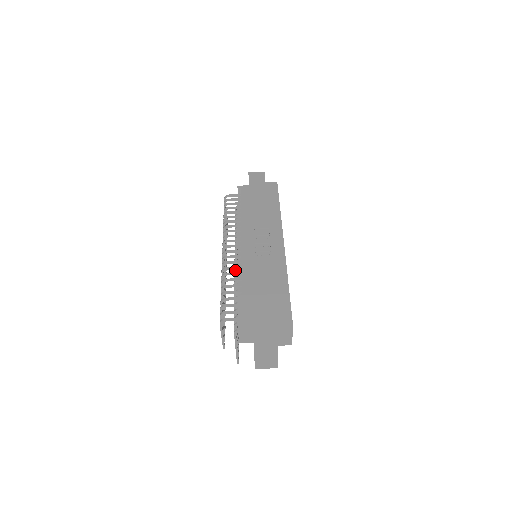
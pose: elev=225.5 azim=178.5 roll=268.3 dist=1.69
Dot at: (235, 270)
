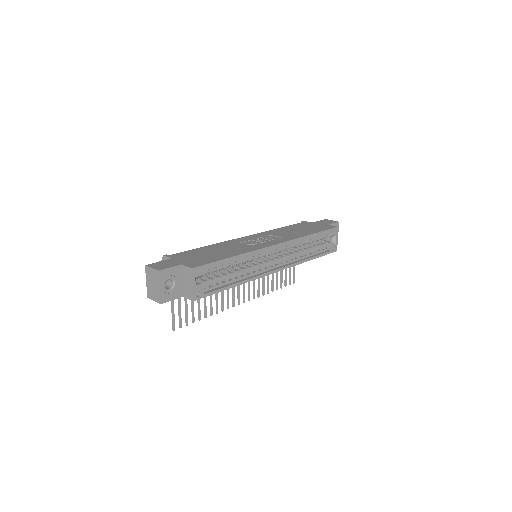
Dot at: occluded
